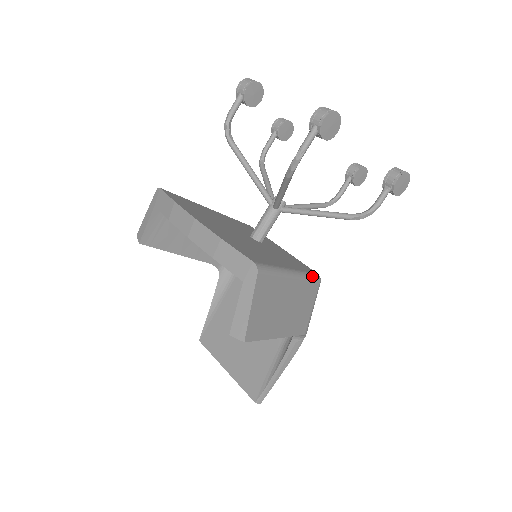
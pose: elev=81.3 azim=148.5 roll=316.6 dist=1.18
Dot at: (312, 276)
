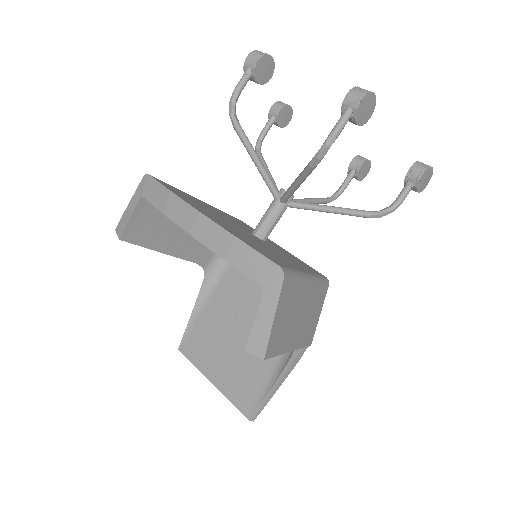
Dot at: (323, 280)
